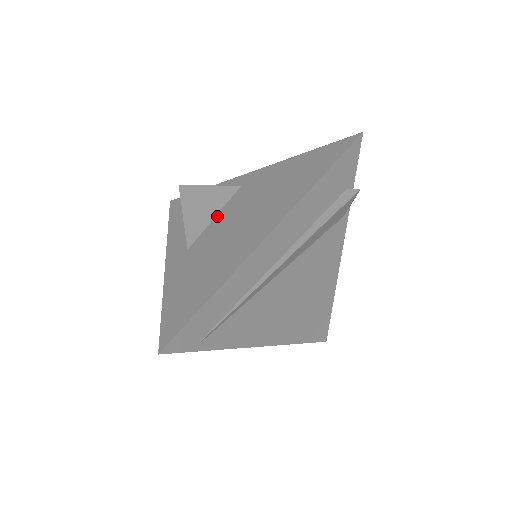
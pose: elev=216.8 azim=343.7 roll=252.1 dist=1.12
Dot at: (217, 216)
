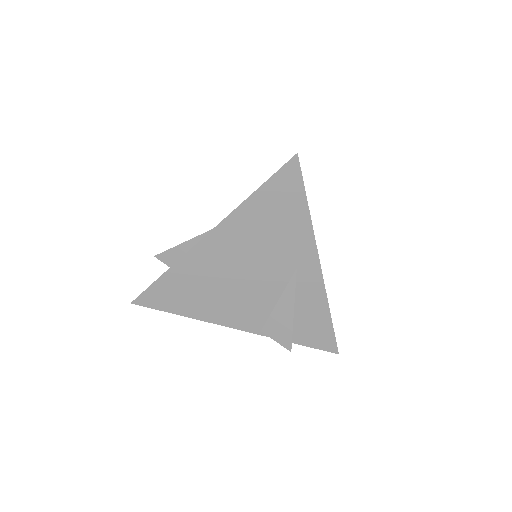
Dot at: occluded
